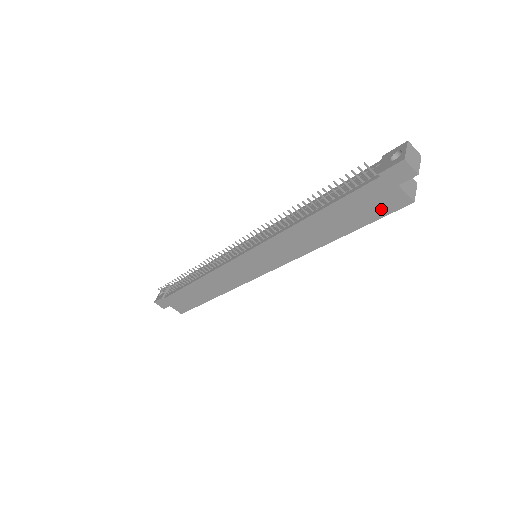
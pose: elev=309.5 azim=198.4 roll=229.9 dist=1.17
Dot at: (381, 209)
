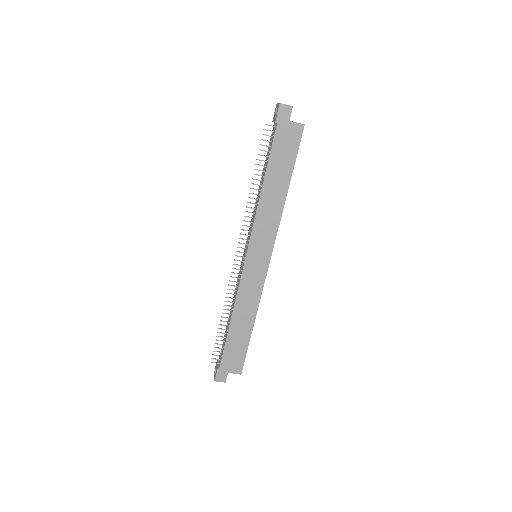
Dot at: (294, 144)
